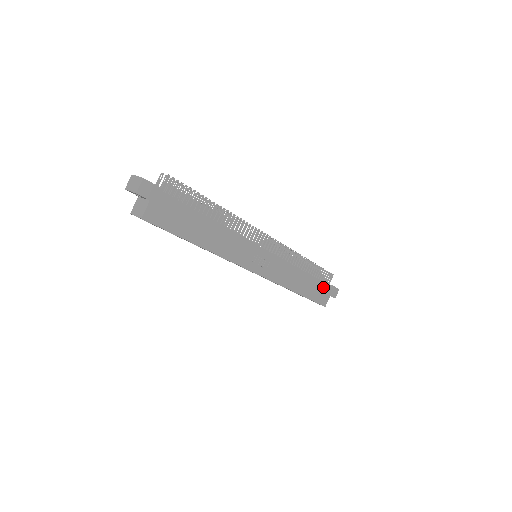
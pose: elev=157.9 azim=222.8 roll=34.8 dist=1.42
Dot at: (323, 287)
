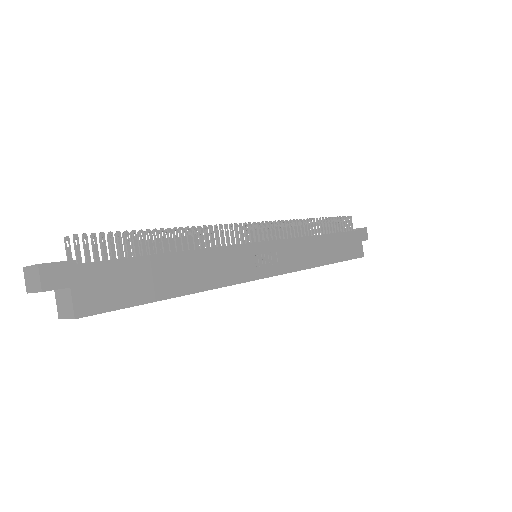
Dot at: (349, 237)
